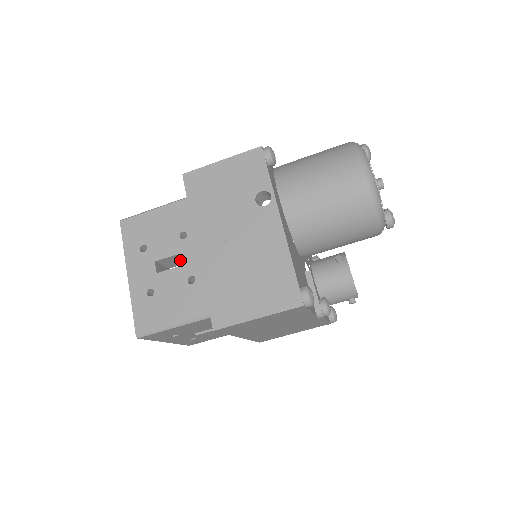
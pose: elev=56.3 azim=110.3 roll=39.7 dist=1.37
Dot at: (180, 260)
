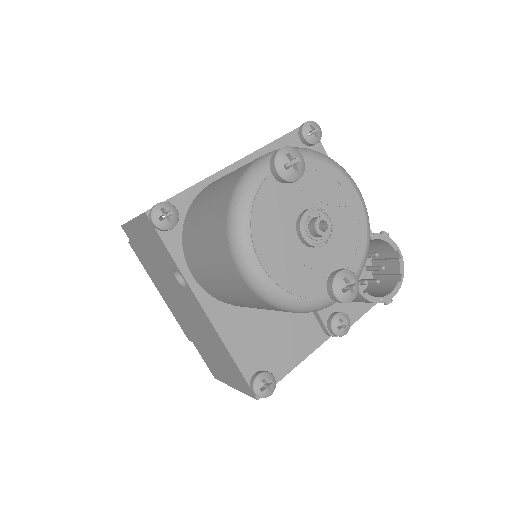
Dot at: occluded
